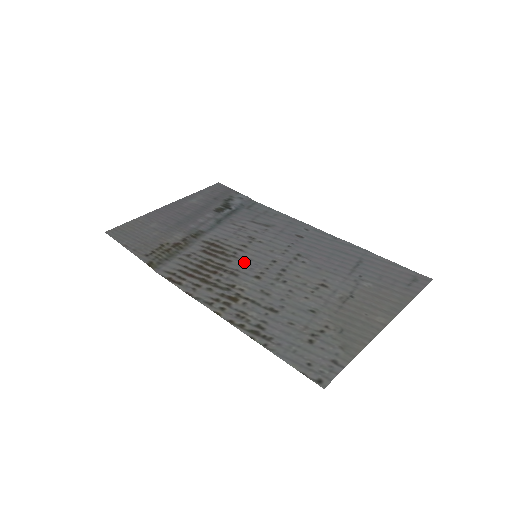
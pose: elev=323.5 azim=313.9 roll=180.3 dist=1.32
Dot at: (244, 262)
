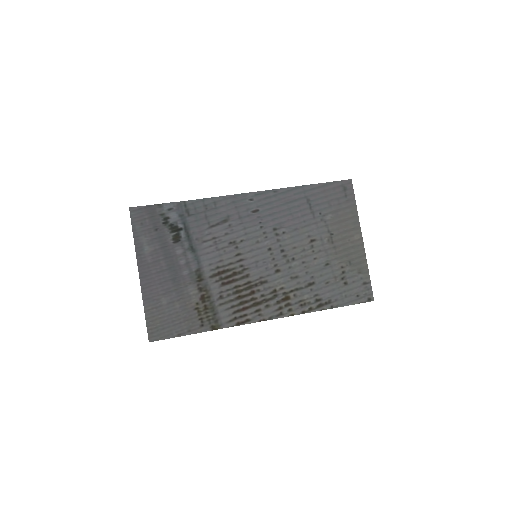
Dot at: (256, 268)
